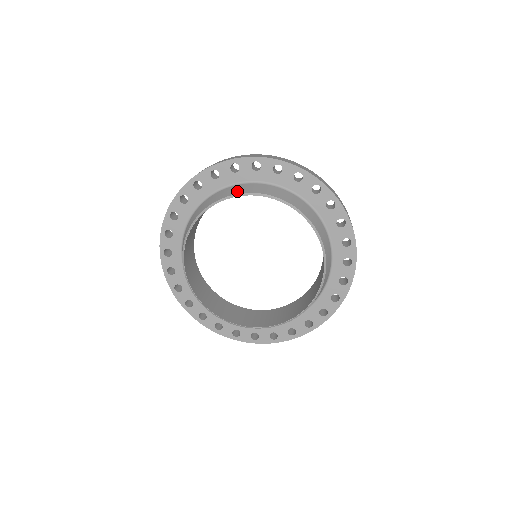
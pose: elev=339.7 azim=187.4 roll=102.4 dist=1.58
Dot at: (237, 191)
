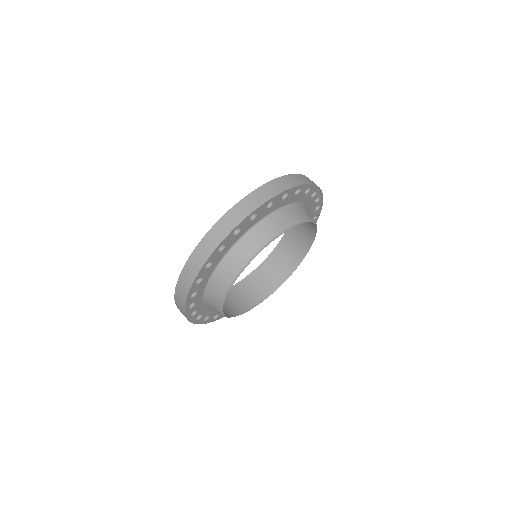
Dot at: (253, 249)
